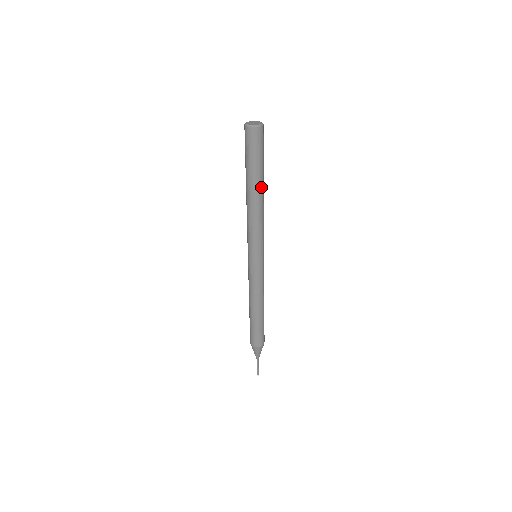
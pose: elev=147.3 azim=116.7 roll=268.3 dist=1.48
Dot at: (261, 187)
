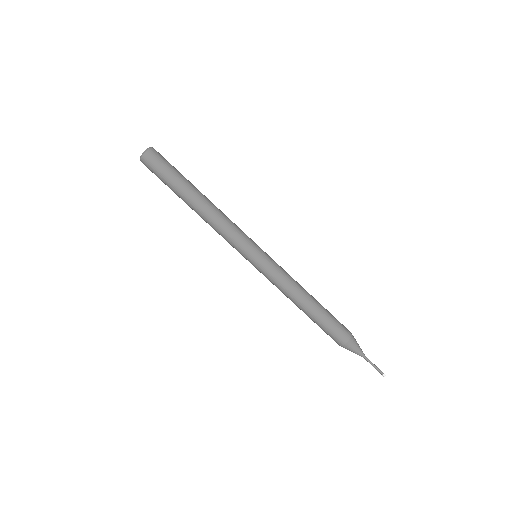
Dot at: (198, 192)
